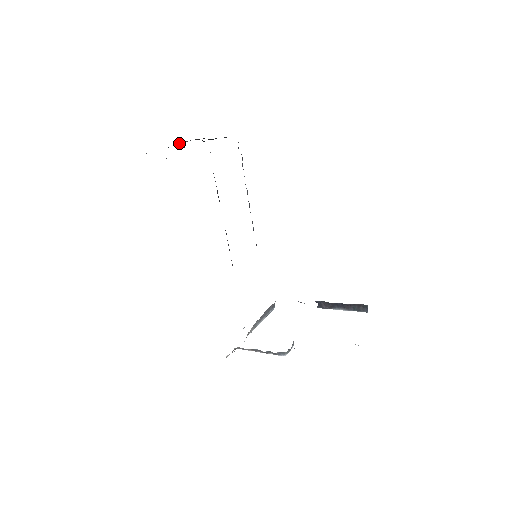
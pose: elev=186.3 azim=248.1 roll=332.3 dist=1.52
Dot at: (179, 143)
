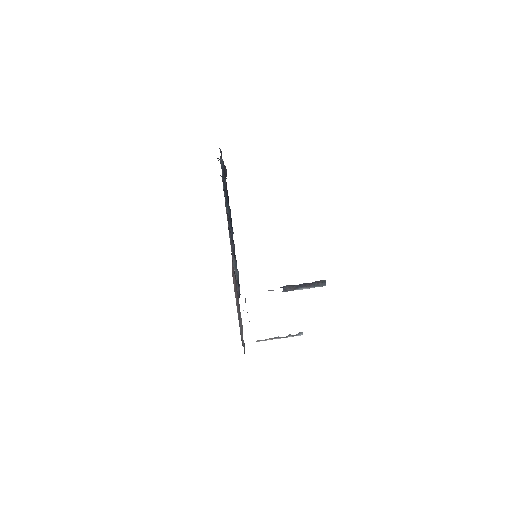
Dot at: occluded
